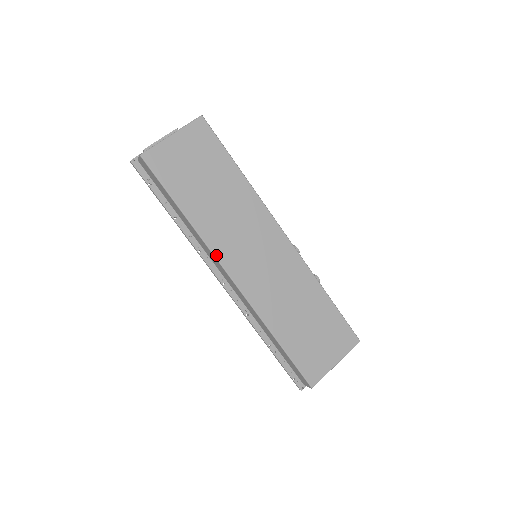
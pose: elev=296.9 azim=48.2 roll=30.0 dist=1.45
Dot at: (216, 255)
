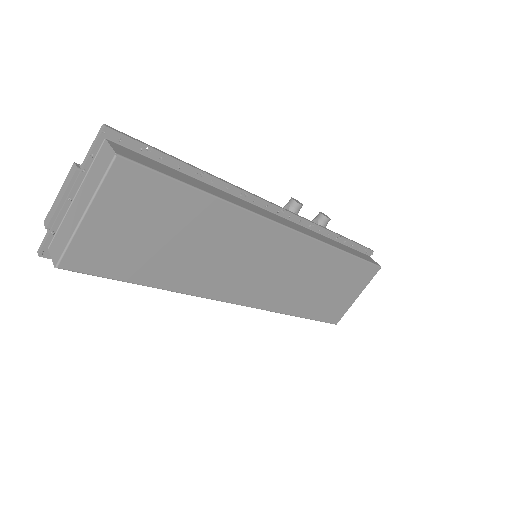
Dot at: (213, 298)
